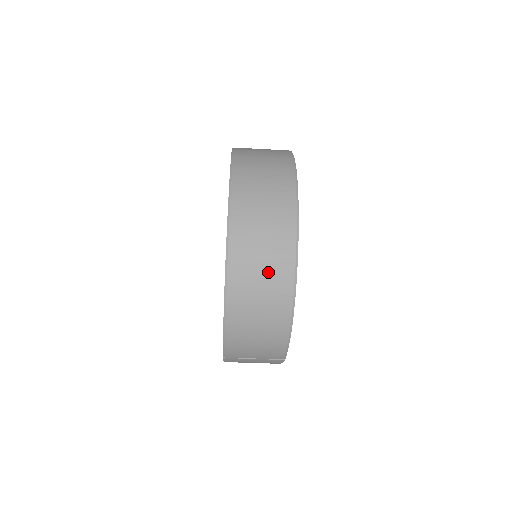
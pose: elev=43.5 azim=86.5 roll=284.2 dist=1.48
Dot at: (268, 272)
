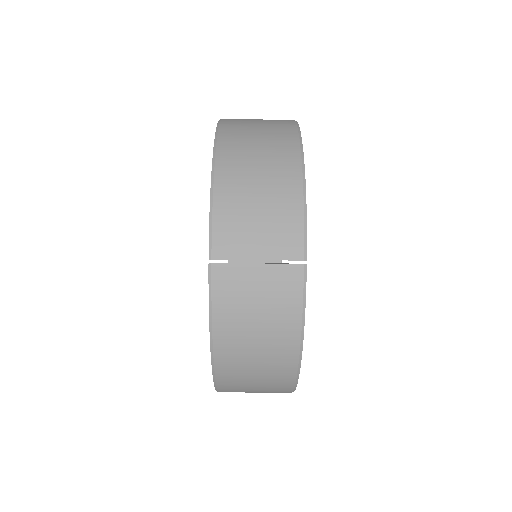
Dot at: (266, 130)
